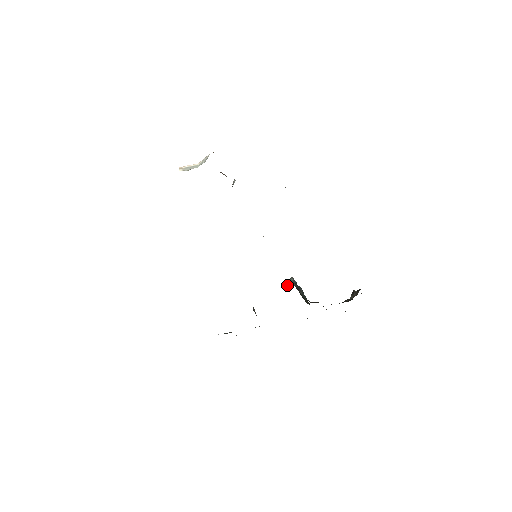
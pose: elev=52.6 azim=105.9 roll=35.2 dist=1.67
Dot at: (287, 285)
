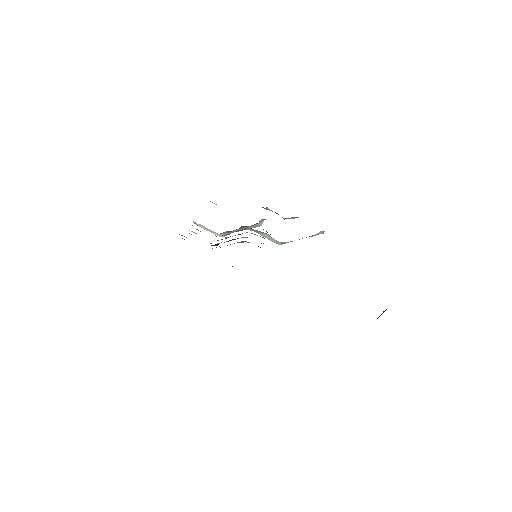
Dot at: occluded
